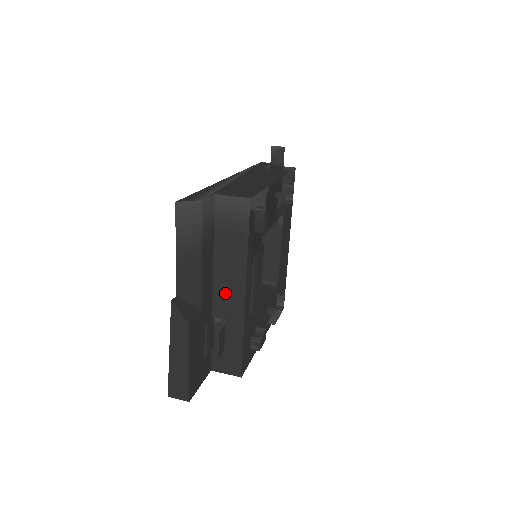
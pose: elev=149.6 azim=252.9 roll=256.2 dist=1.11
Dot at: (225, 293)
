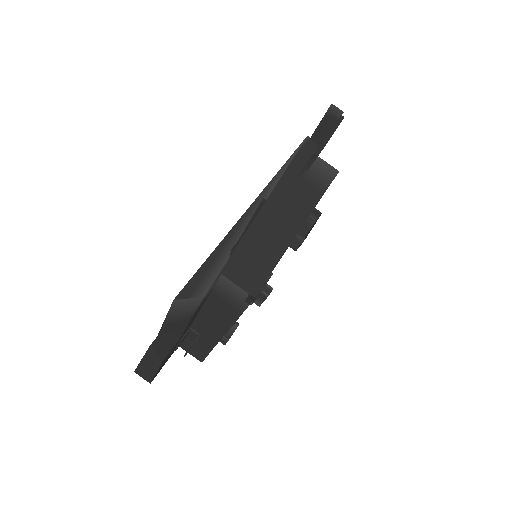
Dot at: (206, 324)
